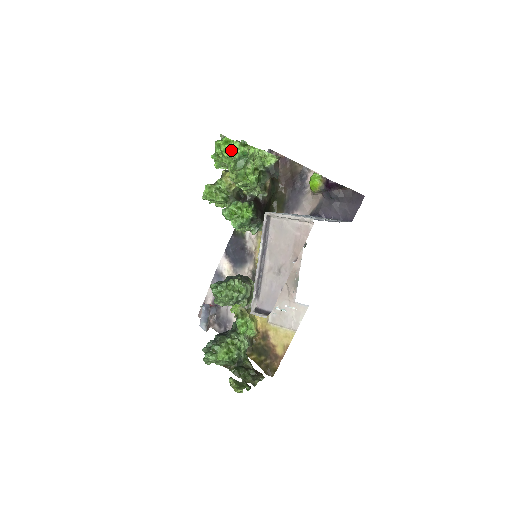
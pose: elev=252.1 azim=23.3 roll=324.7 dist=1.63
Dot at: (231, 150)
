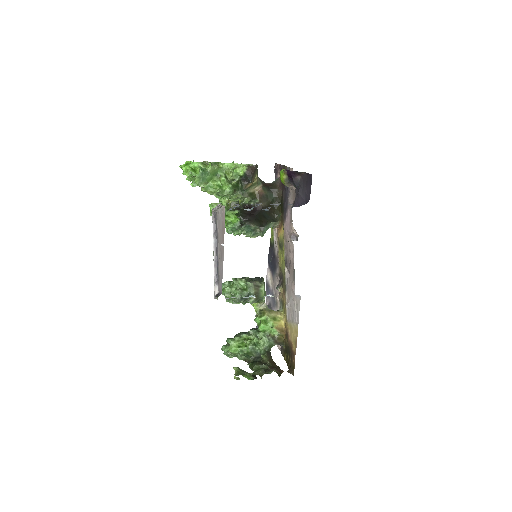
Dot at: (190, 169)
